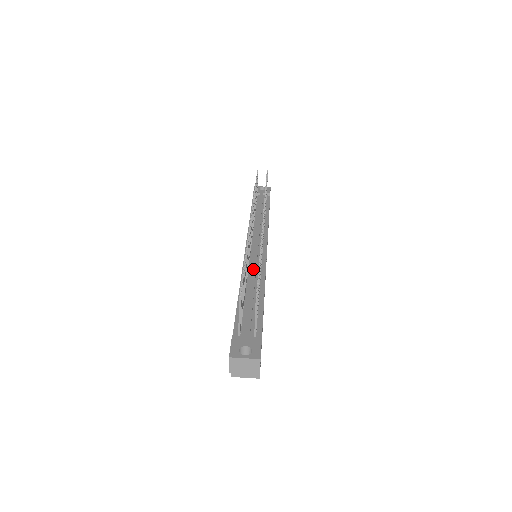
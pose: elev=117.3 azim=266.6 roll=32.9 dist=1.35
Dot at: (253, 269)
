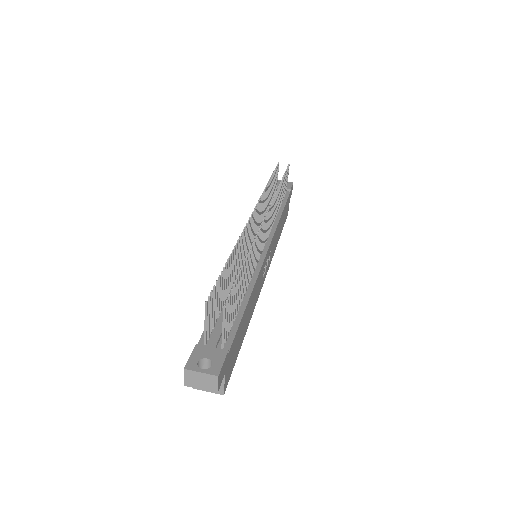
Dot at: occluded
